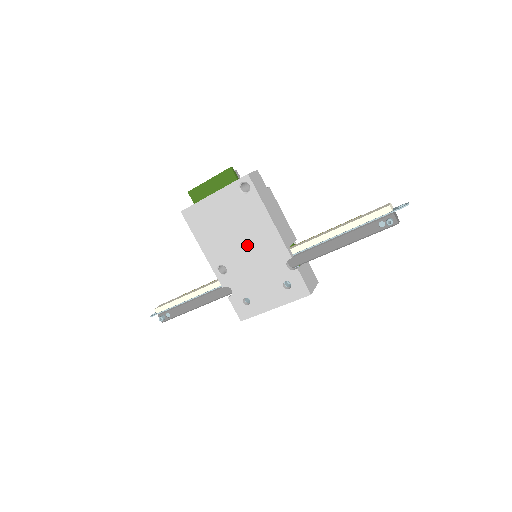
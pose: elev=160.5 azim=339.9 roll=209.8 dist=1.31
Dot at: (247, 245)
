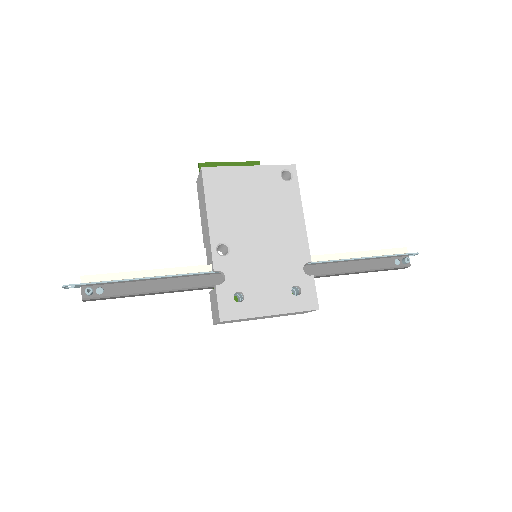
Dot at: (267, 231)
